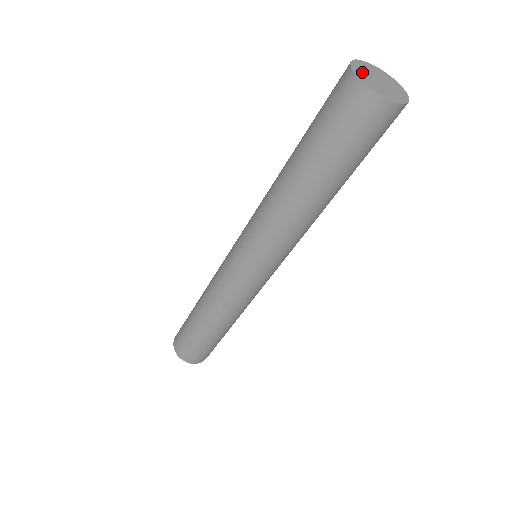
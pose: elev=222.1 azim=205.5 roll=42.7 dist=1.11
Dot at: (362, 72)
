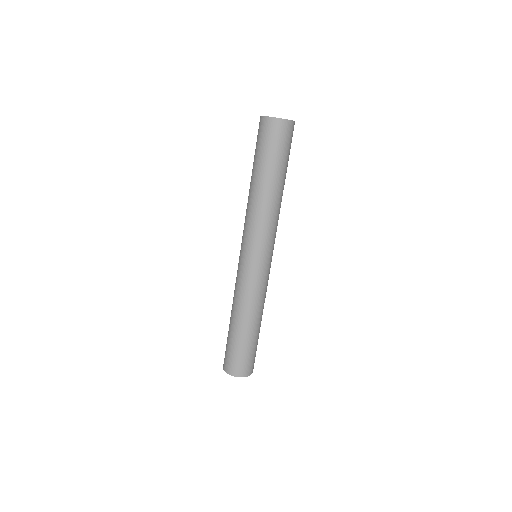
Dot at: occluded
